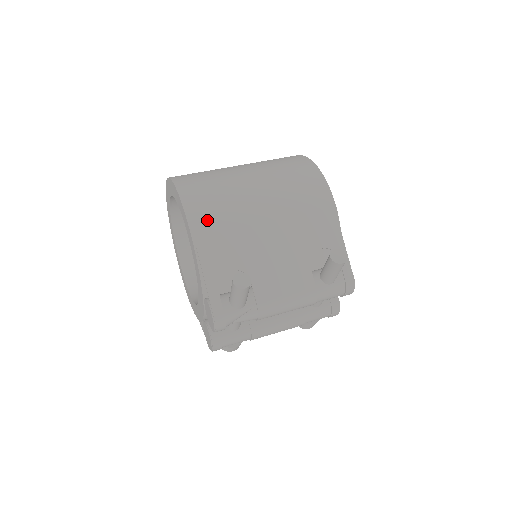
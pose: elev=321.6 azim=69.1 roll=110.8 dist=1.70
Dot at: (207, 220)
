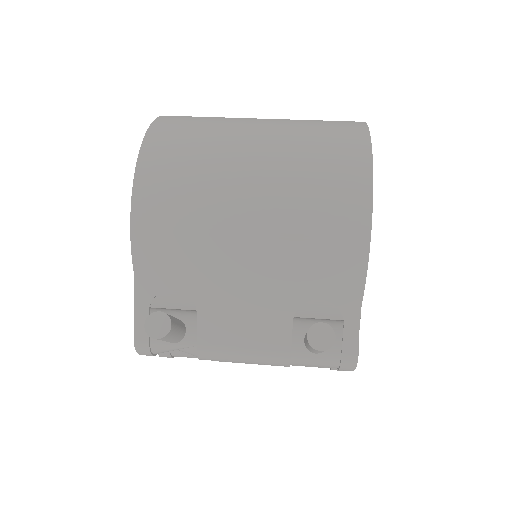
Dot at: (159, 210)
